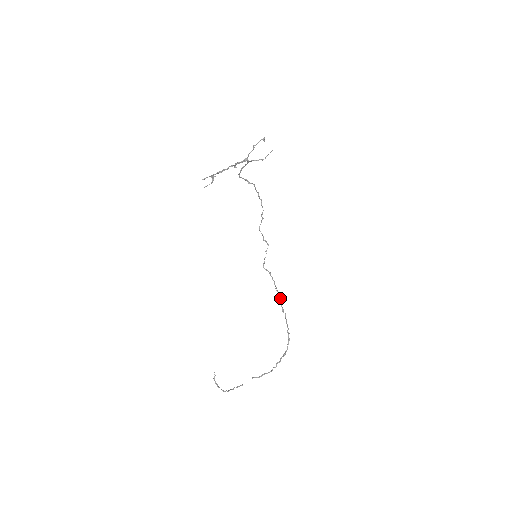
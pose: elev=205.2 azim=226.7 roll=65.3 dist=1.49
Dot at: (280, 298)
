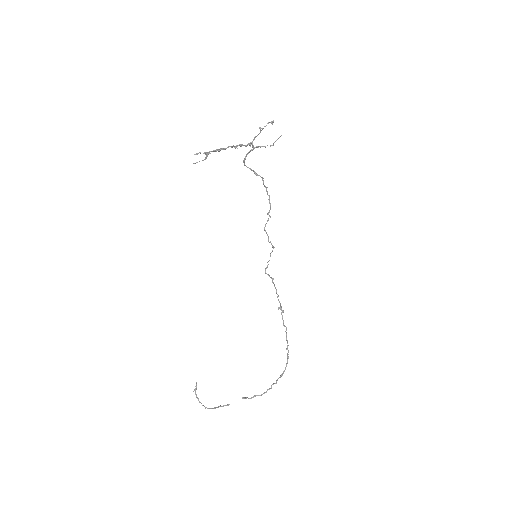
Dot at: (281, 309)
